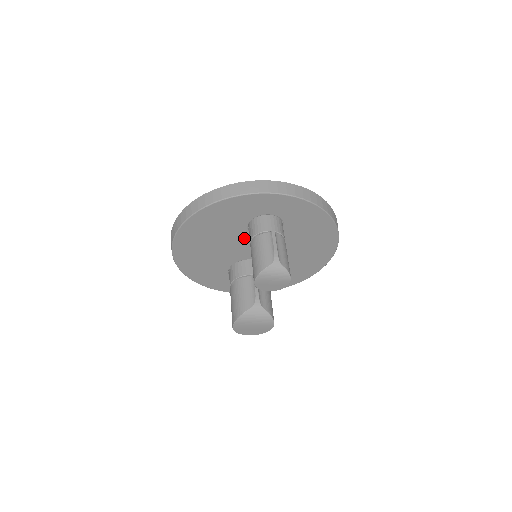
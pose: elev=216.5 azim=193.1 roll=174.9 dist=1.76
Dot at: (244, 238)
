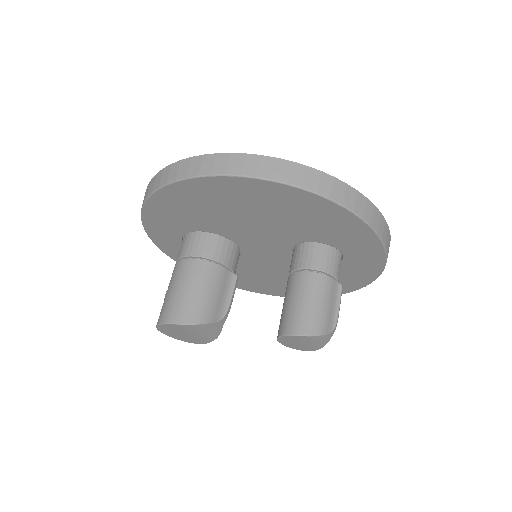
Dot at: (283, 240)
